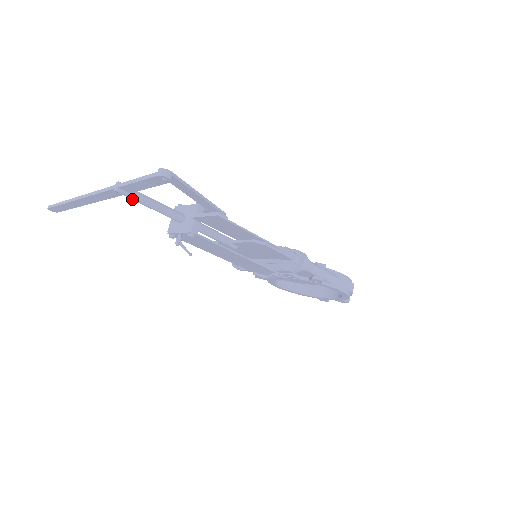
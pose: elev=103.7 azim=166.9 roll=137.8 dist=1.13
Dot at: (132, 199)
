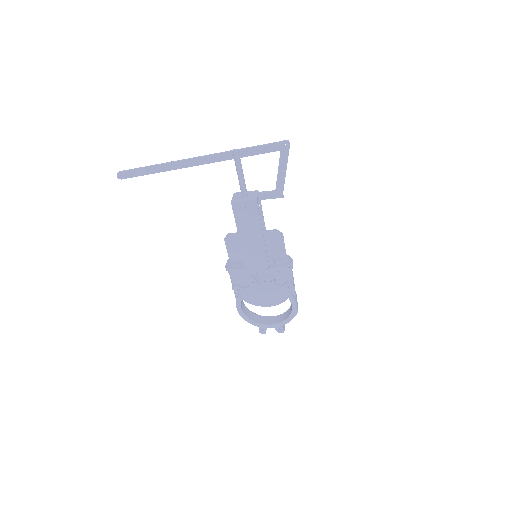
Dot at: (237, 163)
